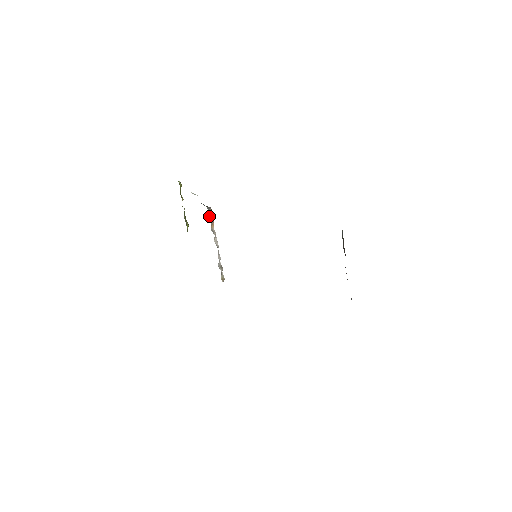
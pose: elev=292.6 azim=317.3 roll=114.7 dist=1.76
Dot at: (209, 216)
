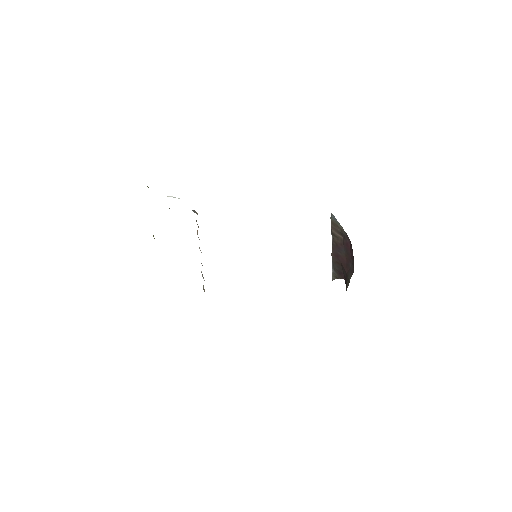
Dot at: (196, 221)
